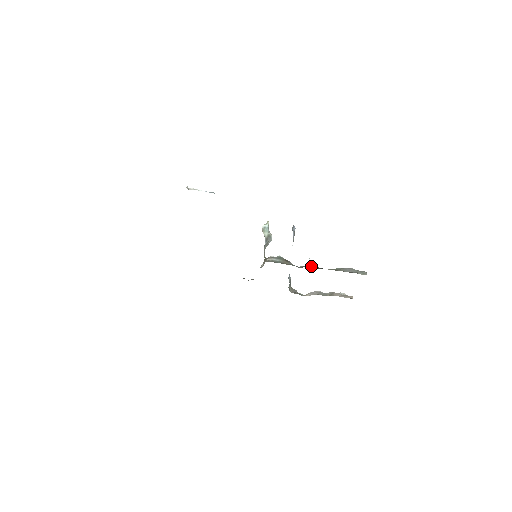
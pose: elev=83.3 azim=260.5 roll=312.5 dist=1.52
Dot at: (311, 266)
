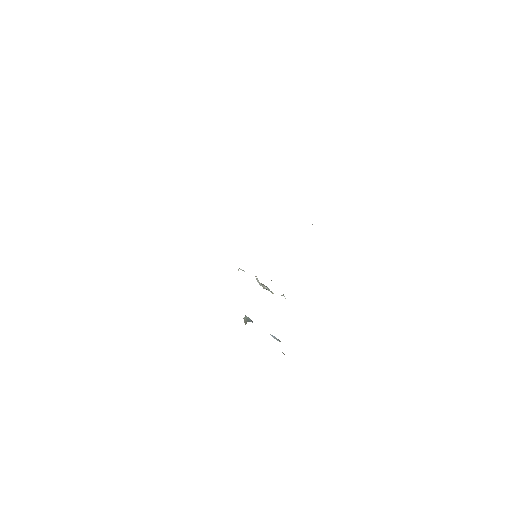
Dot at: occluded
